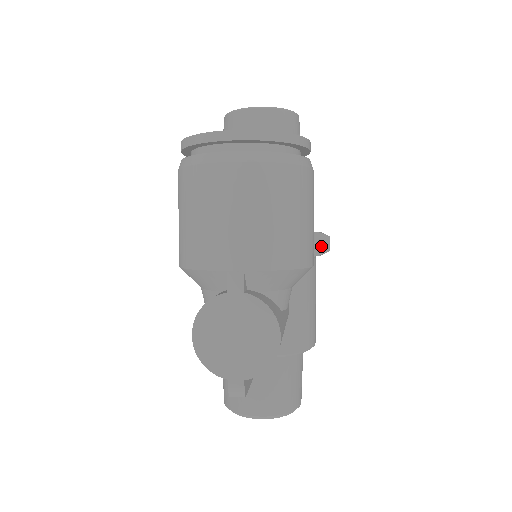
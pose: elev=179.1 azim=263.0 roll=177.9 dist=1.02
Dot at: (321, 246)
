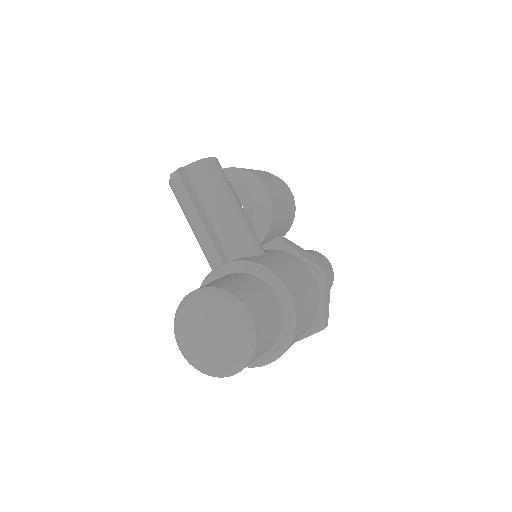
Dot at: (315, 261)
